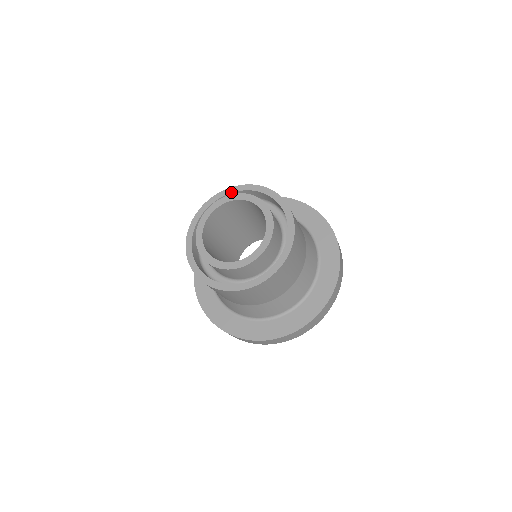
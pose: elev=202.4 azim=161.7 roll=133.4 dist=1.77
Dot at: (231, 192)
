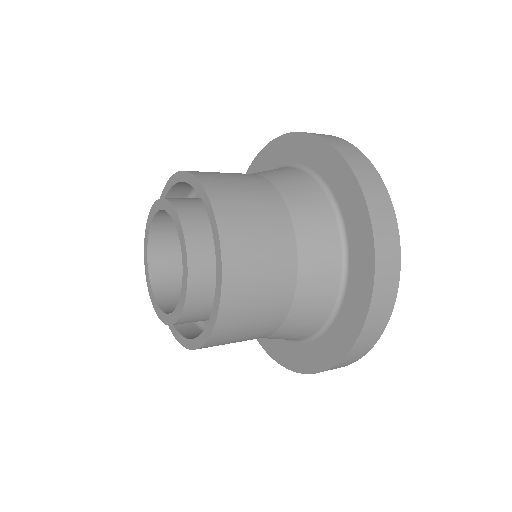
Dot at: (169, 188)
